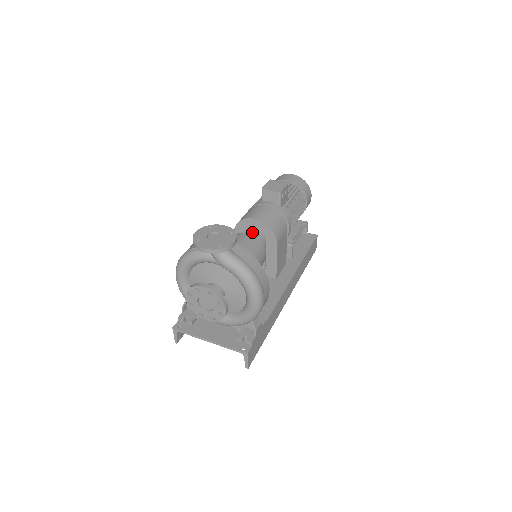
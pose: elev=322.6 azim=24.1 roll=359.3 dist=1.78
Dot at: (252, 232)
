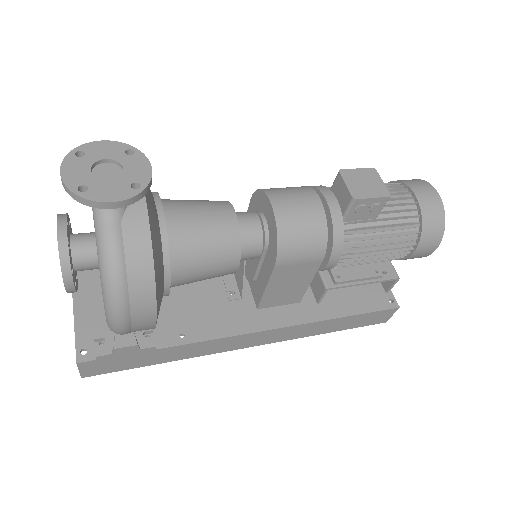
Dot at: (255, 219)
